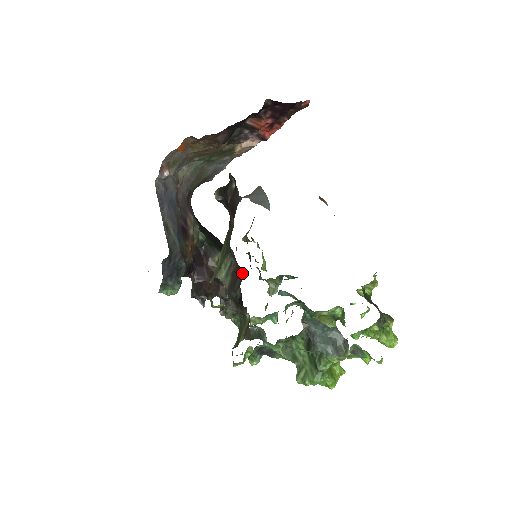
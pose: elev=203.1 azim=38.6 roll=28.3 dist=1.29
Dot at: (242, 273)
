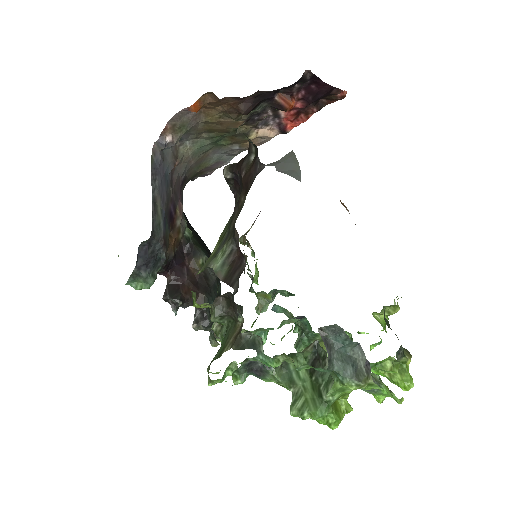
Dot at: (244, 264)
